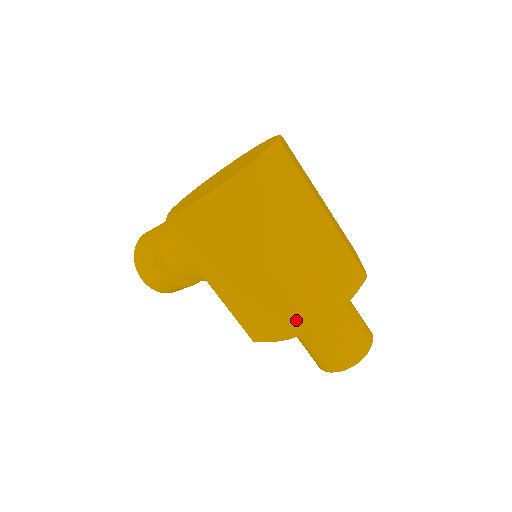
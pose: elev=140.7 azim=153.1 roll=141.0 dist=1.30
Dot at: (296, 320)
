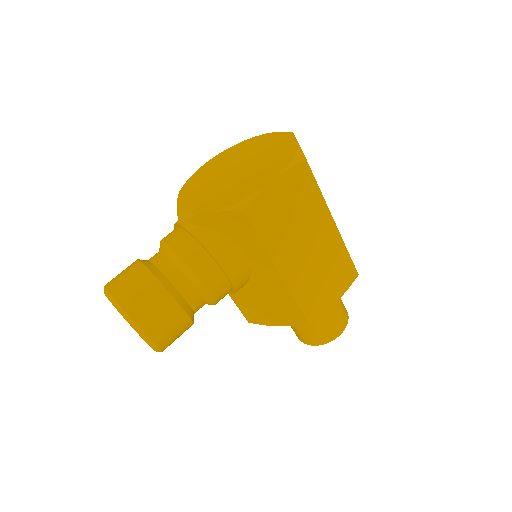
Dot at: (349, 270)
